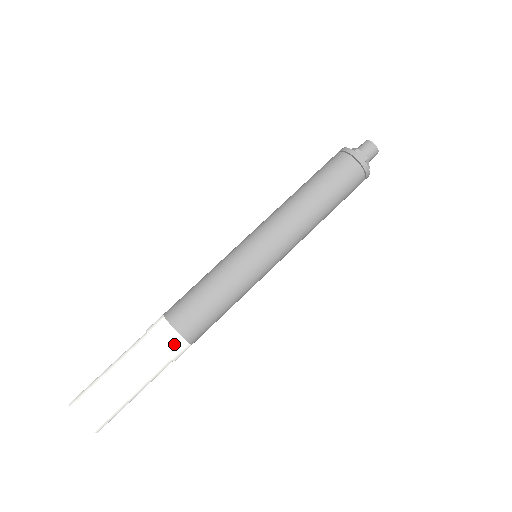
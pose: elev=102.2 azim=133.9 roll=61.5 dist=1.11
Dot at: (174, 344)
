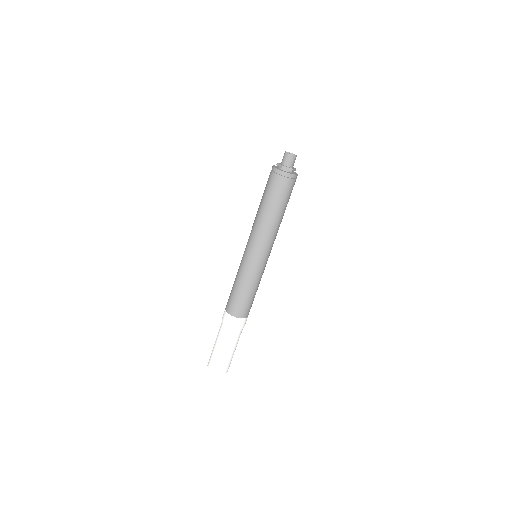
Dot at: (241, 323)
